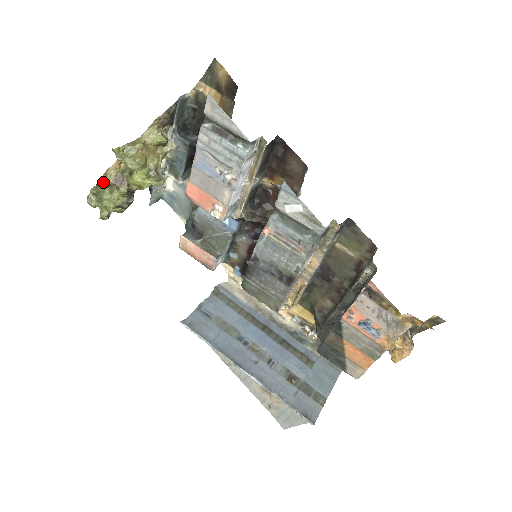
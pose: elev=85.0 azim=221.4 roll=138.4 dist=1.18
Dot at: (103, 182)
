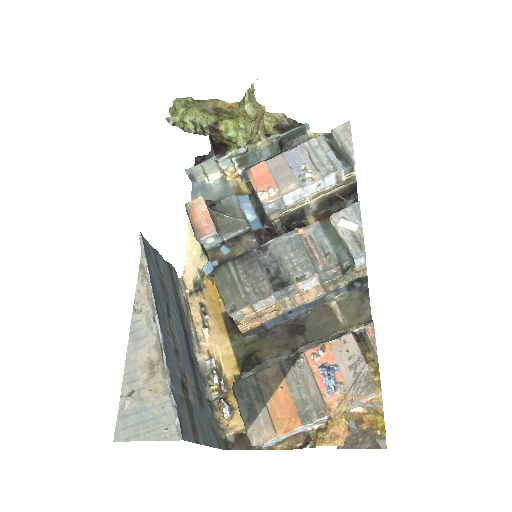
Dot at: (205, 102)
